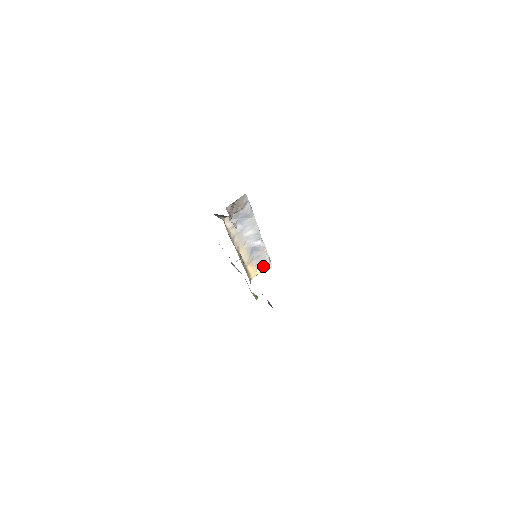
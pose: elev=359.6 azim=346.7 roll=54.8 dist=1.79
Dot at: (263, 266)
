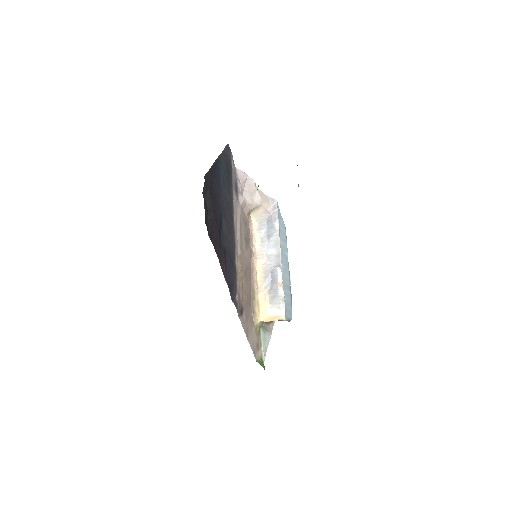
Dot at: (276, 311)
